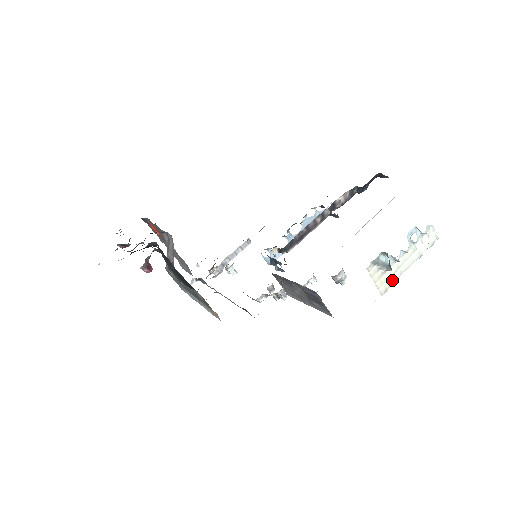
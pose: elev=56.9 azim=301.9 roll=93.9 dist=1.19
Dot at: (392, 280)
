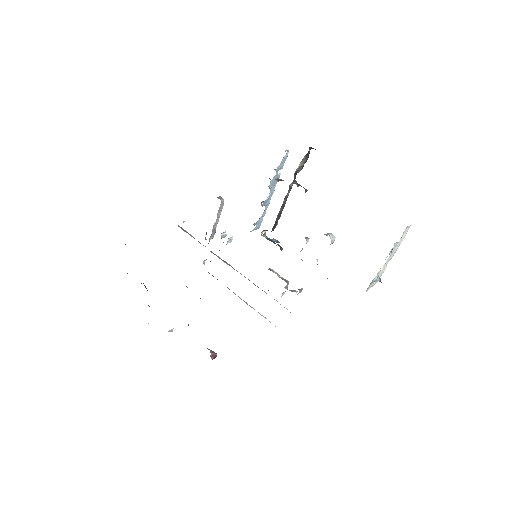
Dot at: (382, 273)
